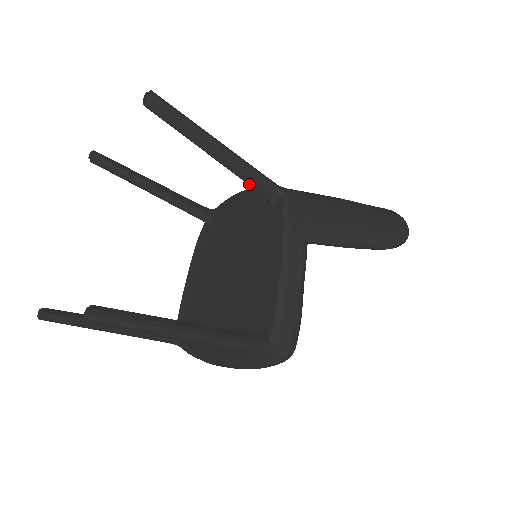
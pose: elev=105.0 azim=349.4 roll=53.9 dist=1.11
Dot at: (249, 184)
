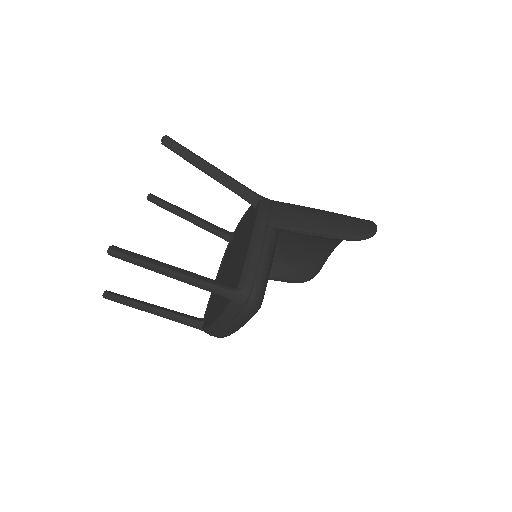
Dot at: (236, 193)
